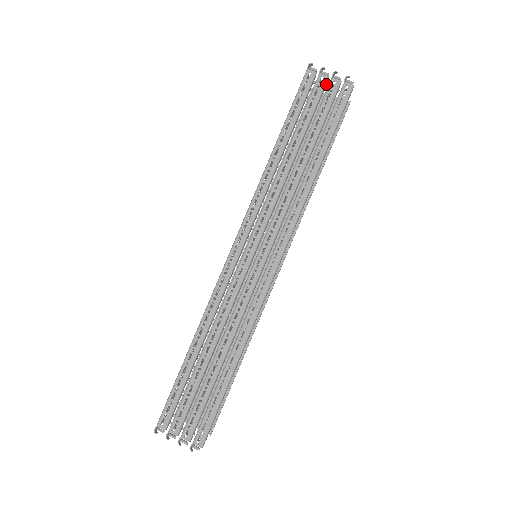
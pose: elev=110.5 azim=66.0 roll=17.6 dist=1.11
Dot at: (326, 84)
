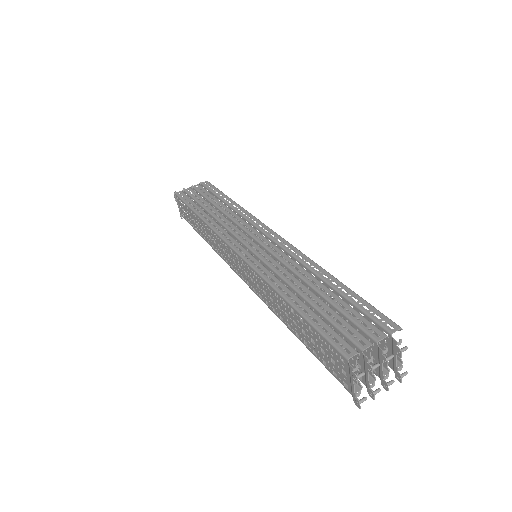
Dot at: occluded
